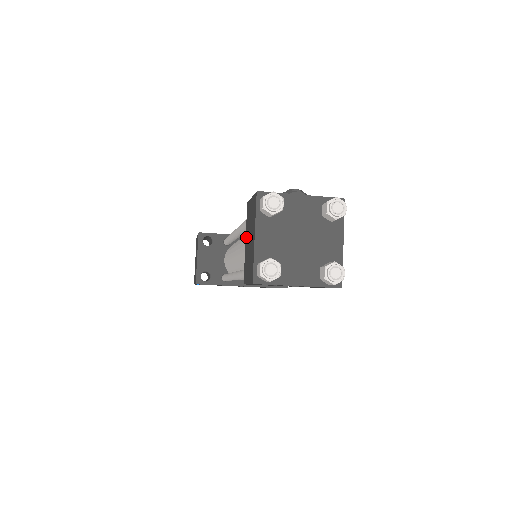
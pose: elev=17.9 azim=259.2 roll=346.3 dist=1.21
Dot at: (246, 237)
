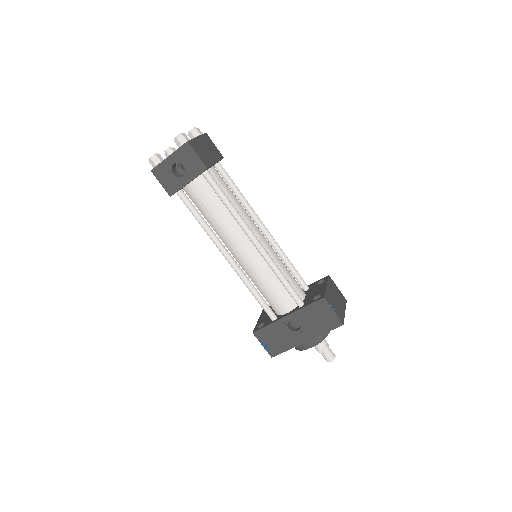
Dot at: occluded
